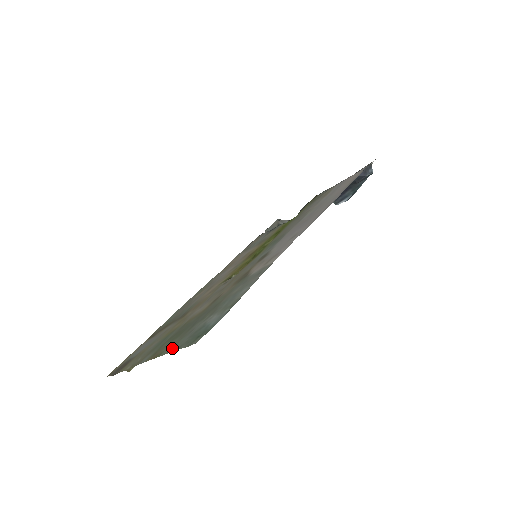
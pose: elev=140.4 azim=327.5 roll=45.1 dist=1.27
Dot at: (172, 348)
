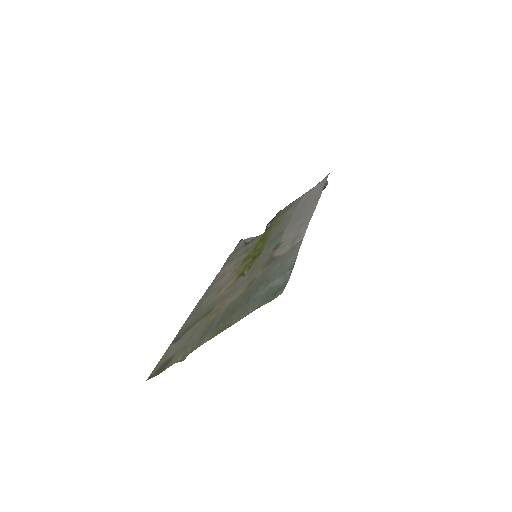
Dot at: (245, 314)
